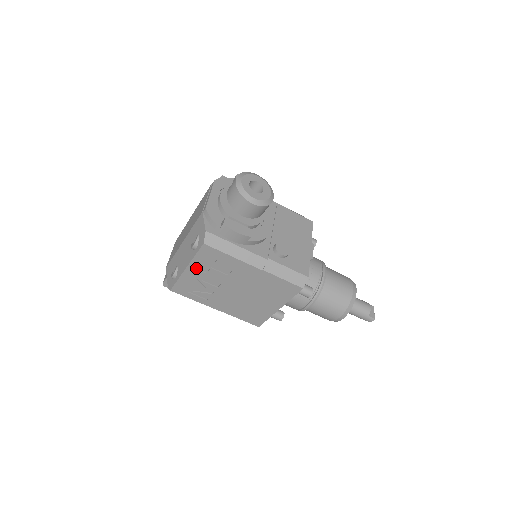
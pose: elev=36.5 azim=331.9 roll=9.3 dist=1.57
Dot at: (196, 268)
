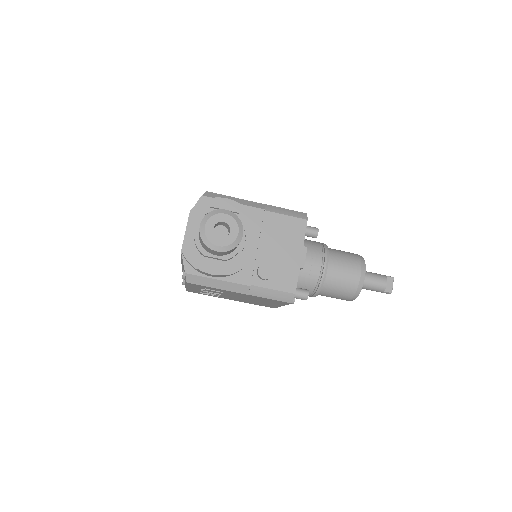
Dot at: (194, 288)
